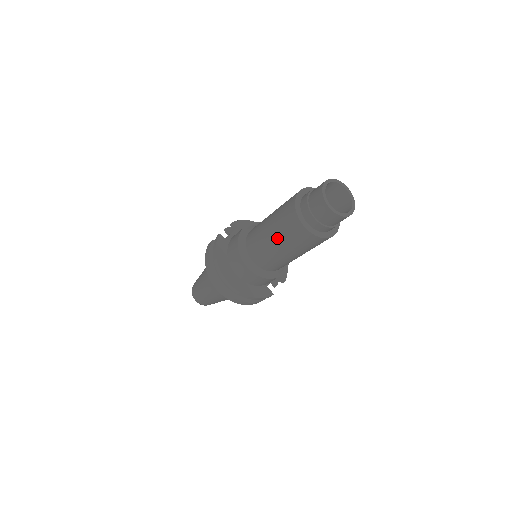
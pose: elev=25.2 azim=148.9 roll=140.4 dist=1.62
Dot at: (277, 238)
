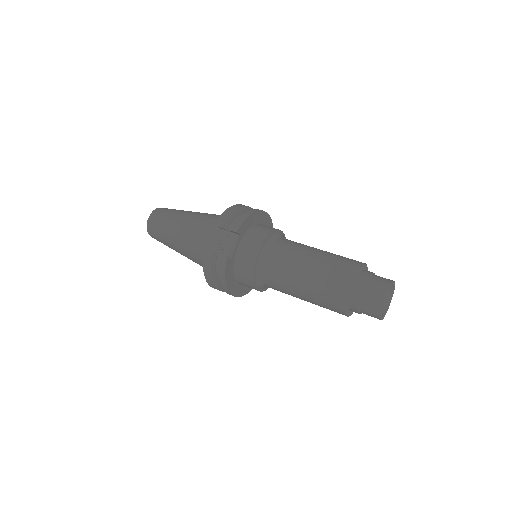
Dot at: (310, 302)
